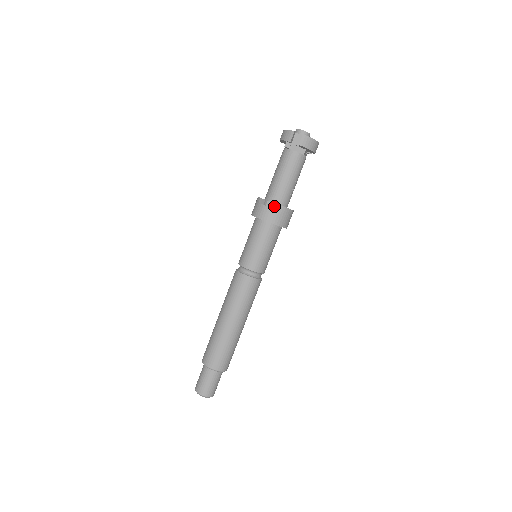
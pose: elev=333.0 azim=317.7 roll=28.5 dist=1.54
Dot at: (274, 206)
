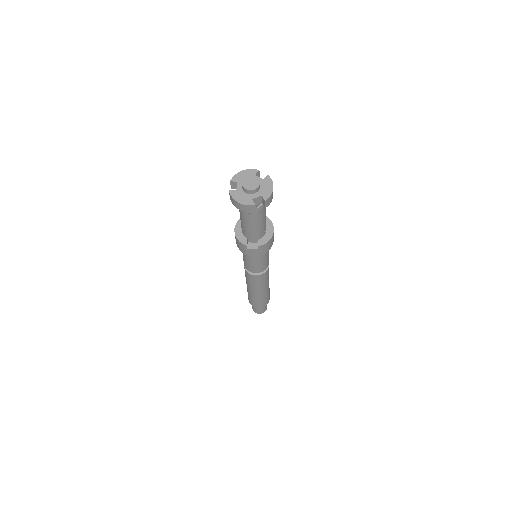
Dot at: (265, 245)
